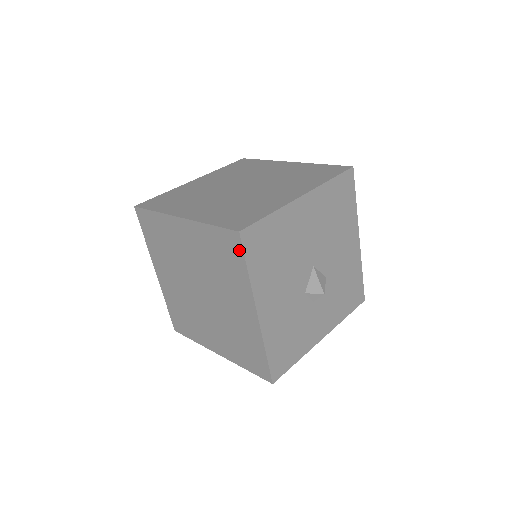
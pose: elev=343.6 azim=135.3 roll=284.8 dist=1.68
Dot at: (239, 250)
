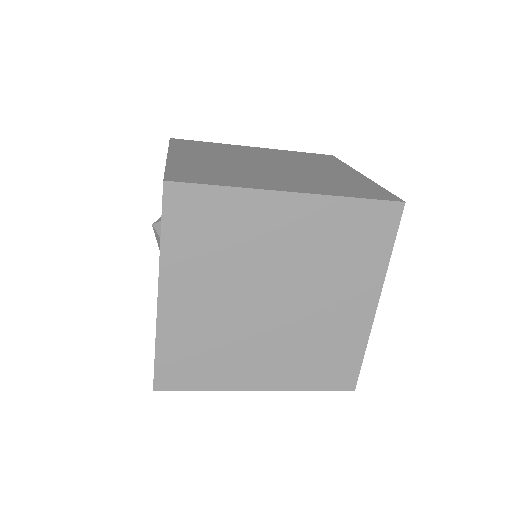
Dot at: (392, 226)
